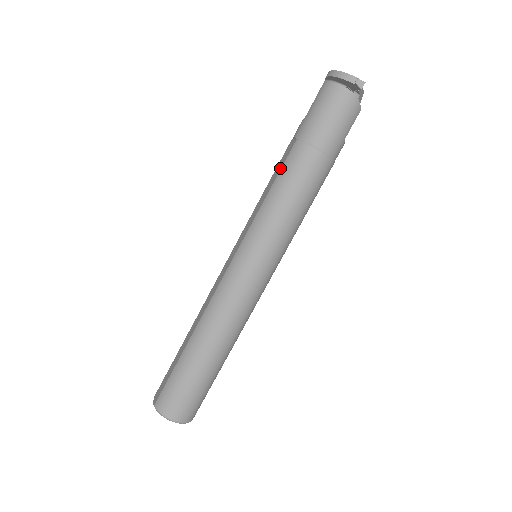
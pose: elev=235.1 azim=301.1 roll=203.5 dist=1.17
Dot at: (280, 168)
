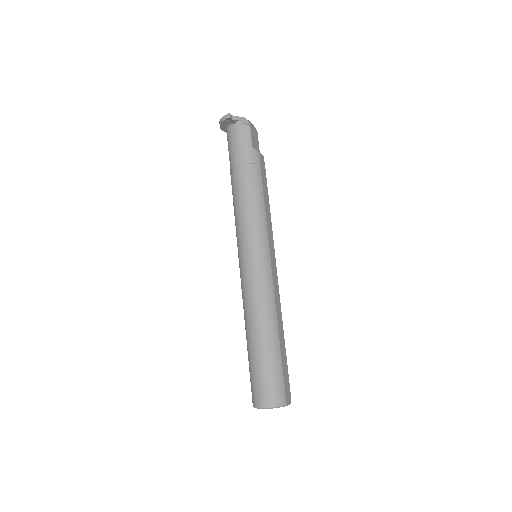
Dot at: occluded
